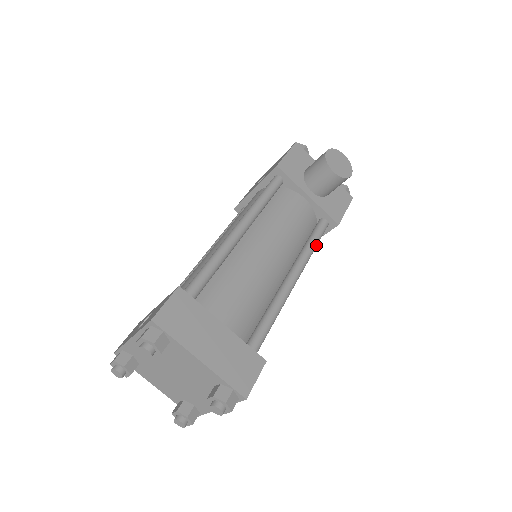
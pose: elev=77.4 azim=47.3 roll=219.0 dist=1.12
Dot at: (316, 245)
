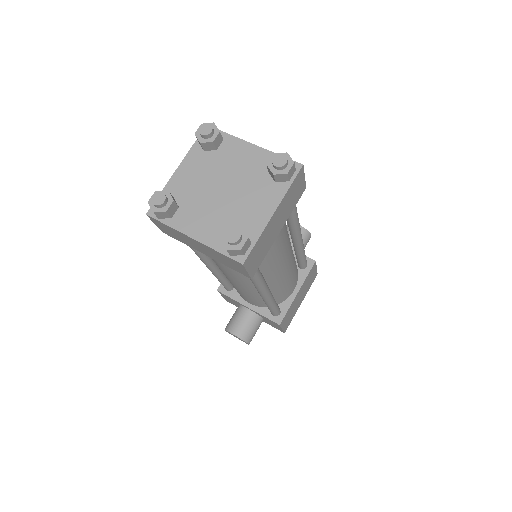
Dot at: occluded
